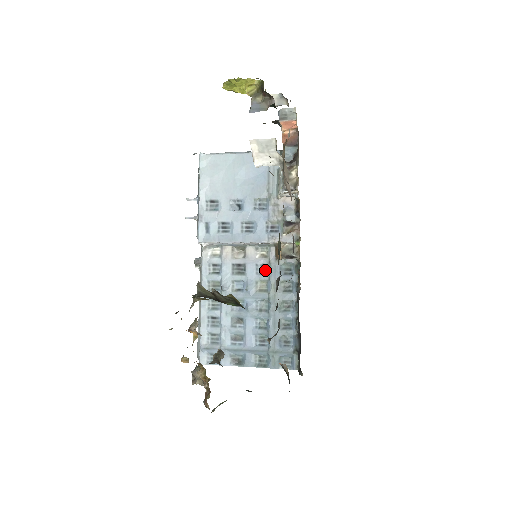
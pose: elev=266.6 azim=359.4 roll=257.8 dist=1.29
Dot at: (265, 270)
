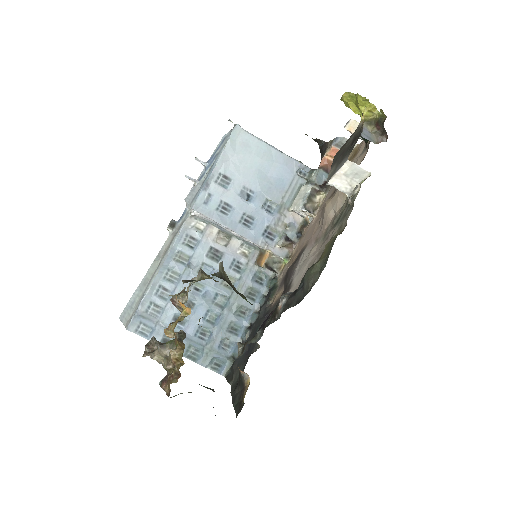
Dot at: (239, 268)
